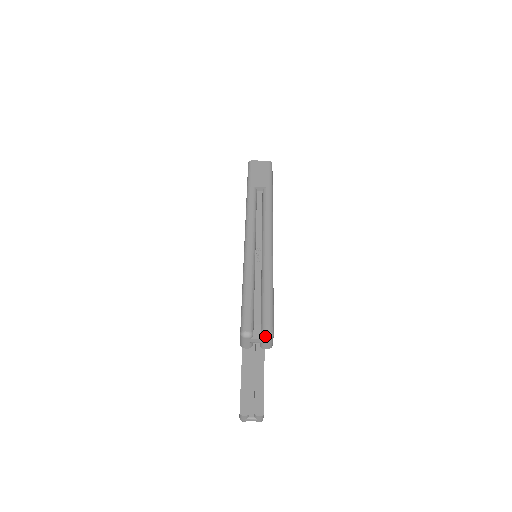
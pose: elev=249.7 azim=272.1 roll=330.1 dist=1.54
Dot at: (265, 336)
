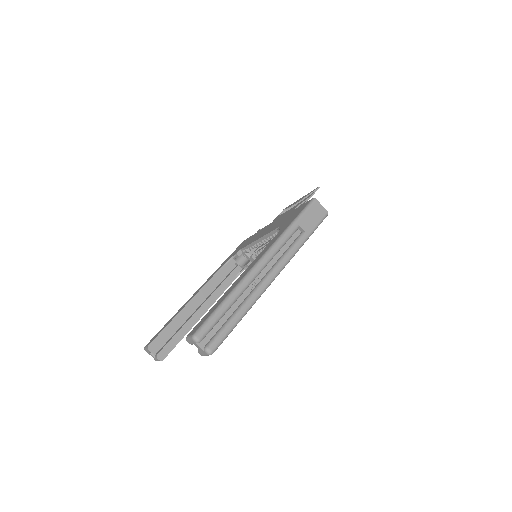
Dot at: (207, 351)
